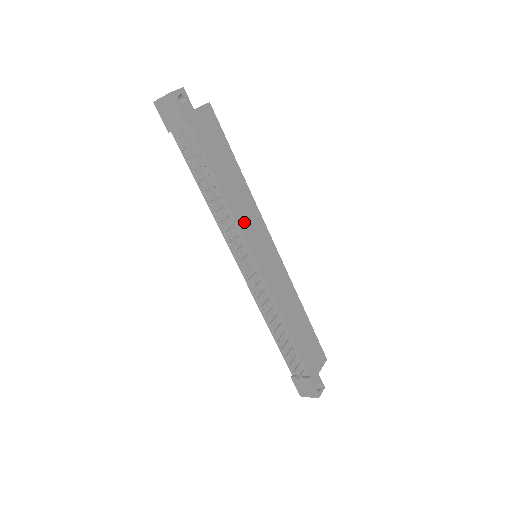
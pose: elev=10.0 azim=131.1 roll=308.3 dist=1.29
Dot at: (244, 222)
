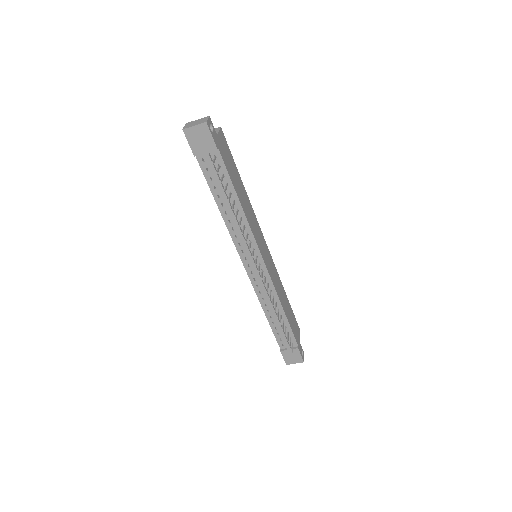
Dot at: (253, 229)
